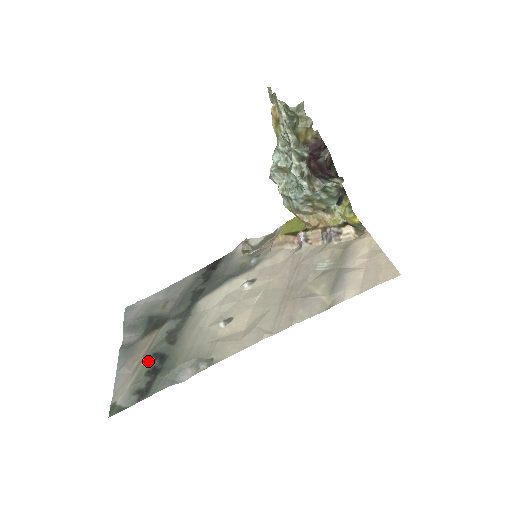
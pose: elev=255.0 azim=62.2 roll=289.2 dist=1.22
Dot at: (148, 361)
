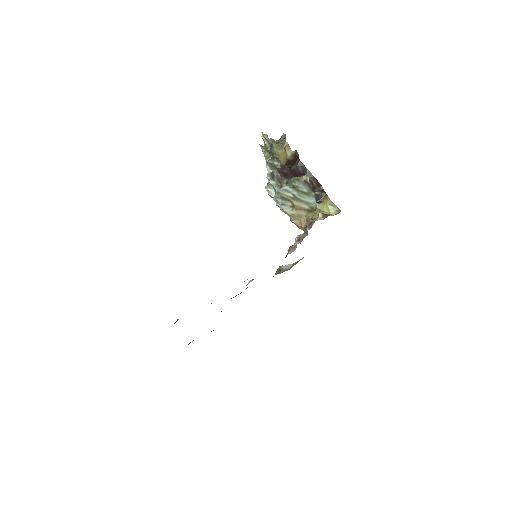
Dot at: occluded
